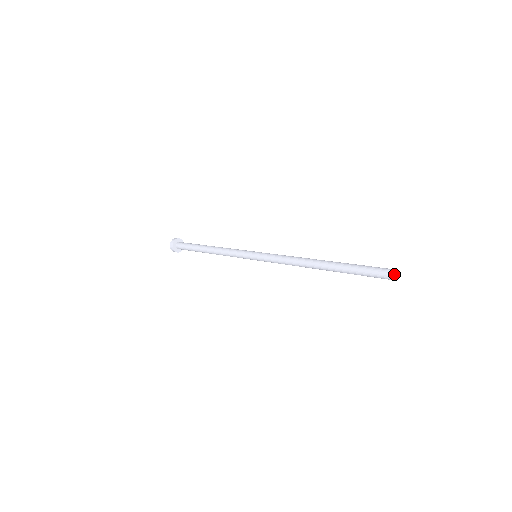
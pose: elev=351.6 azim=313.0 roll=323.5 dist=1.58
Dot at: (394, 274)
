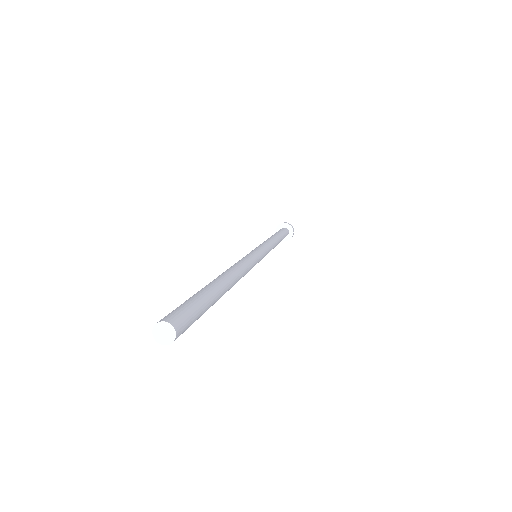
Dot at: (159, 328)
